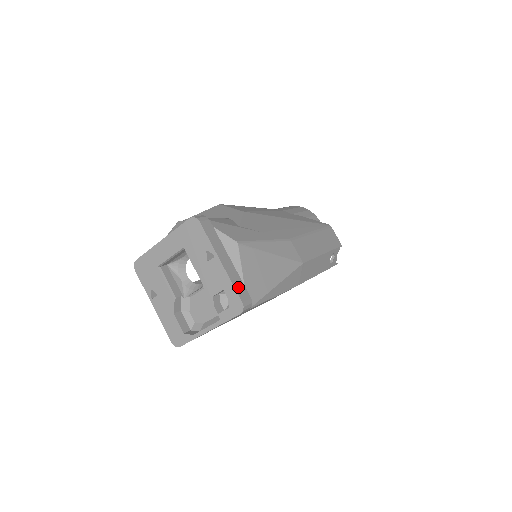
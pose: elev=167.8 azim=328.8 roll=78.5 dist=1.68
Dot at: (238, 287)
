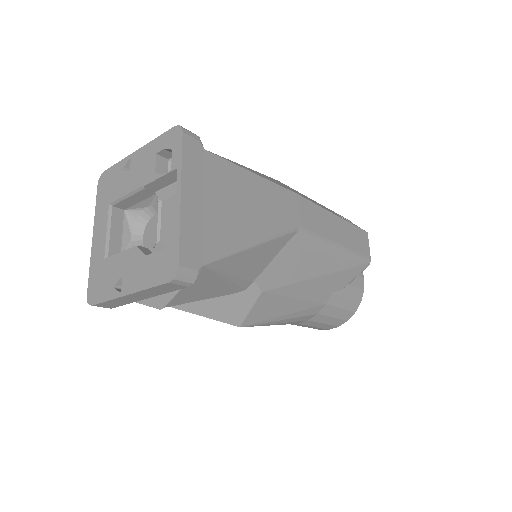
Dot at: occluded
